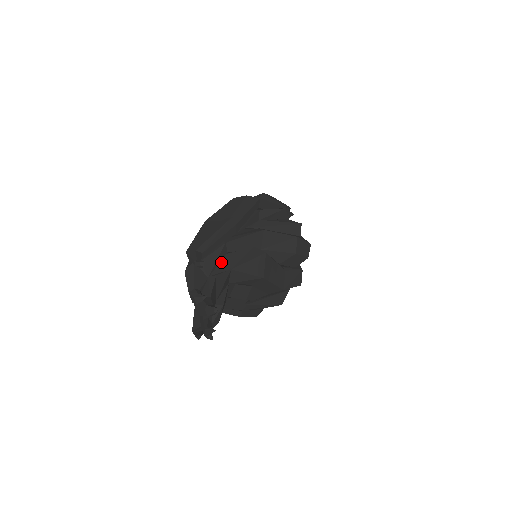
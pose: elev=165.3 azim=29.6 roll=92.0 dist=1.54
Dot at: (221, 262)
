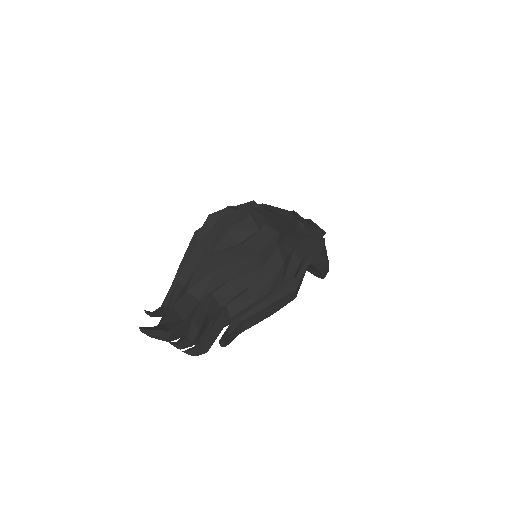
Dot at: (180, 295)
